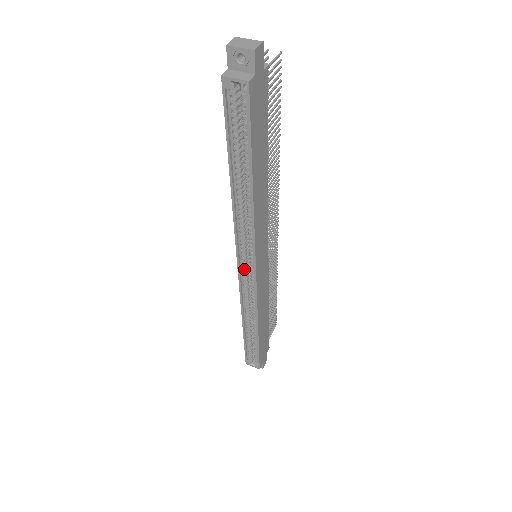
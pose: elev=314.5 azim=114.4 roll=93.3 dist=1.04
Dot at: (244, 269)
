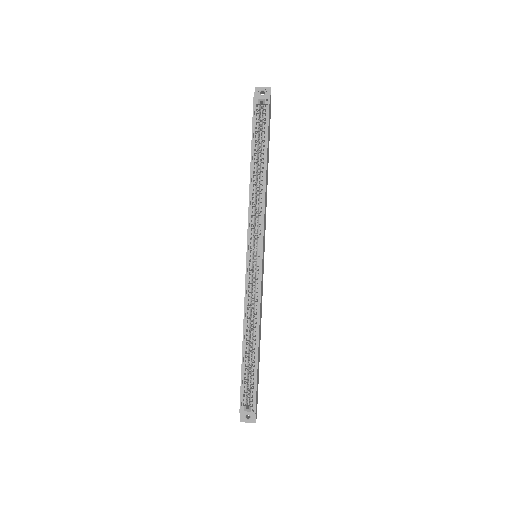
Dot at: (251, 257)
